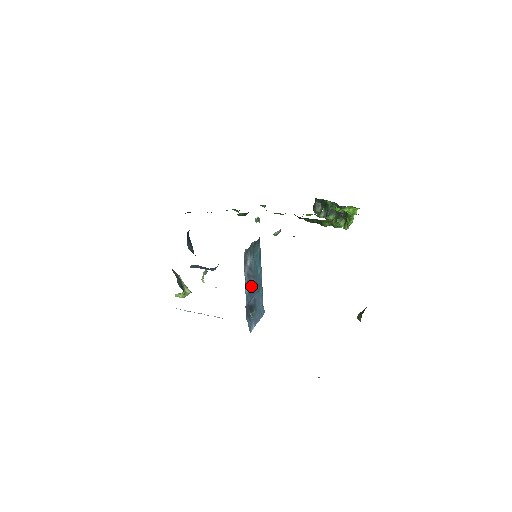
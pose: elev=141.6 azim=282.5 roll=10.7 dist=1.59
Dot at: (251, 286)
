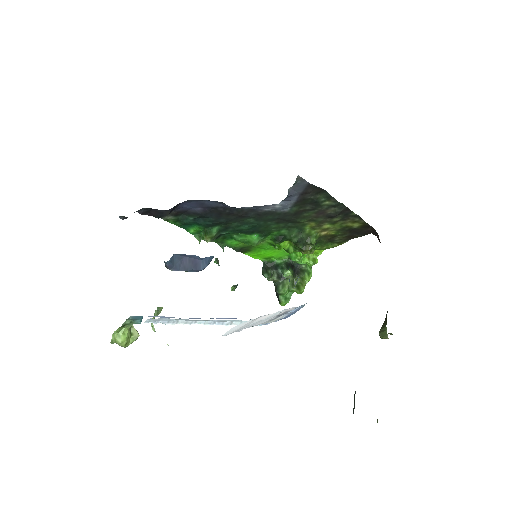
Dot at: occluded
